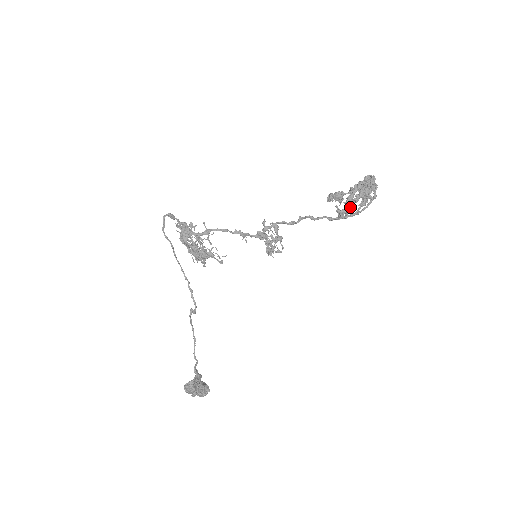
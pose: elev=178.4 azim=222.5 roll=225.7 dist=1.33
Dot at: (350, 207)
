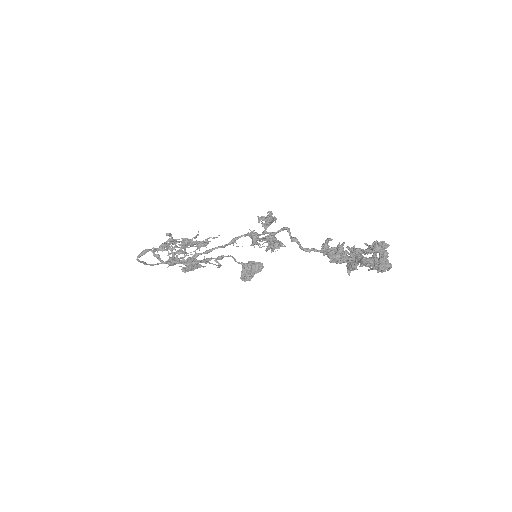
Dot at: occluded
